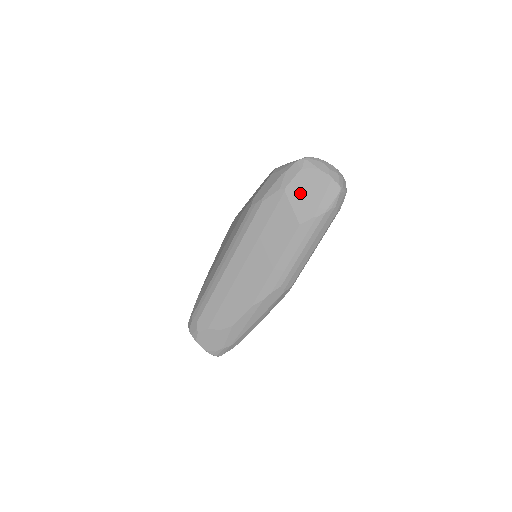
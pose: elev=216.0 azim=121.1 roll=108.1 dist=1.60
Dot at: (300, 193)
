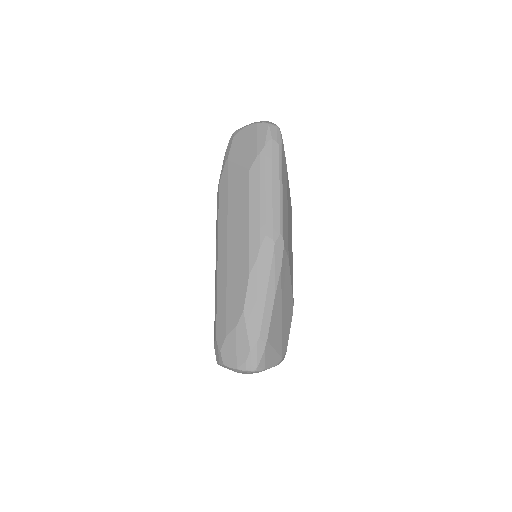
Dot at: (239, 151)
